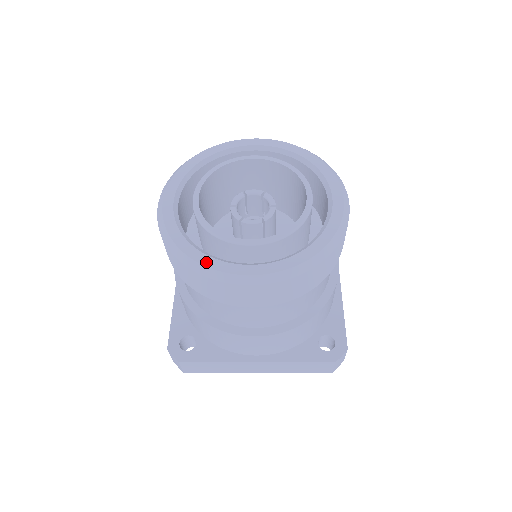
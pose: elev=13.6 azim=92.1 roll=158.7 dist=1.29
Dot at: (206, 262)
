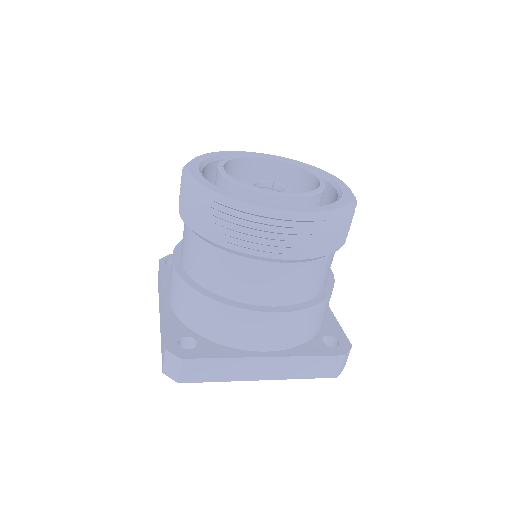
Dot at: (249, 202)
